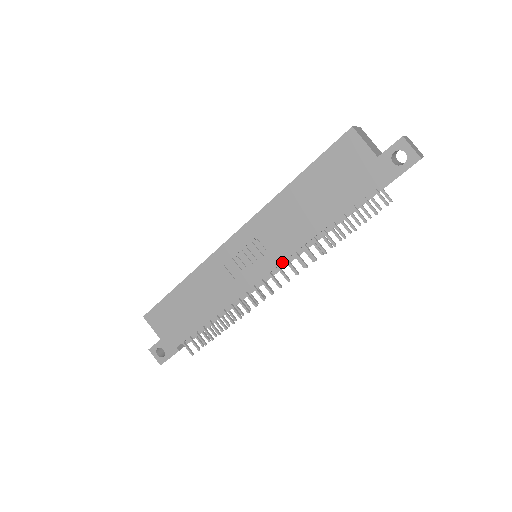
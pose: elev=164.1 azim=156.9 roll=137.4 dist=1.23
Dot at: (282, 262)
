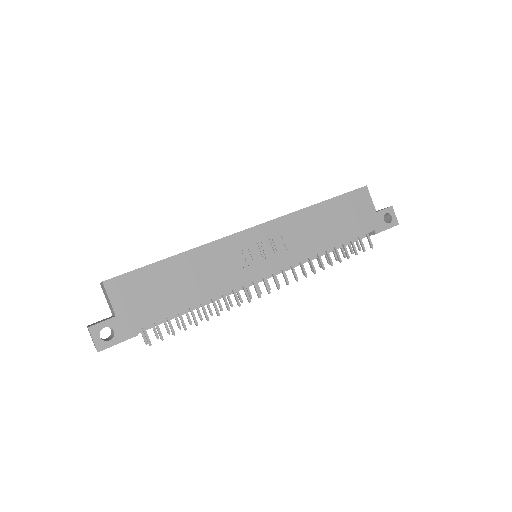
Dot at: (292, 264)
